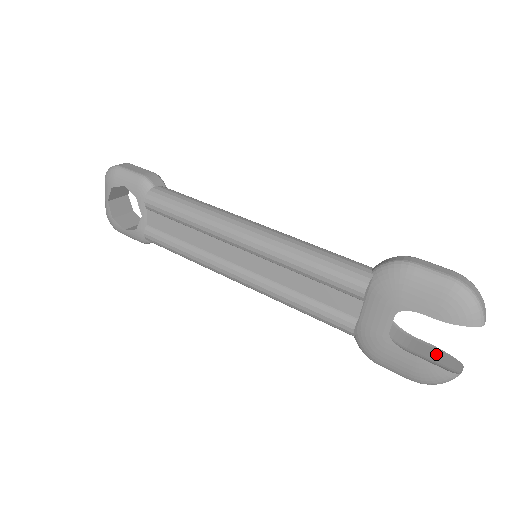
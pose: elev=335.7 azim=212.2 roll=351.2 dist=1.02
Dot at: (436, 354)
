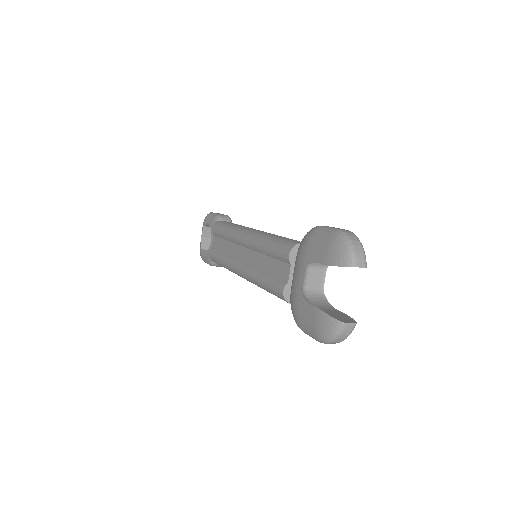
Dot at: (340, 316)
